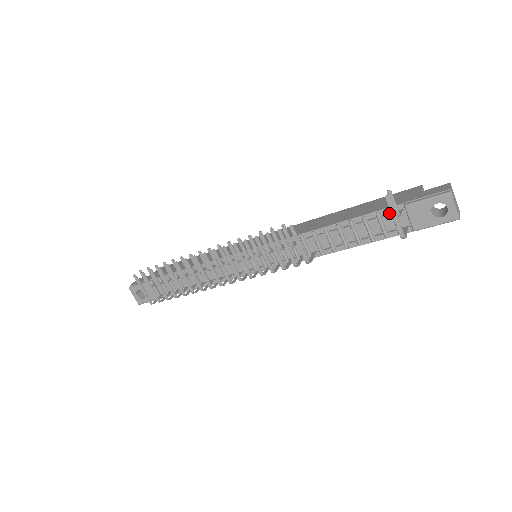
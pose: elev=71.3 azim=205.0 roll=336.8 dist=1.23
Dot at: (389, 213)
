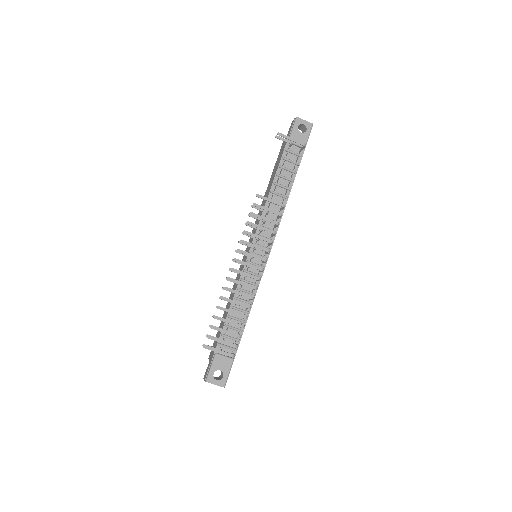
Dot at: (287, 154)
